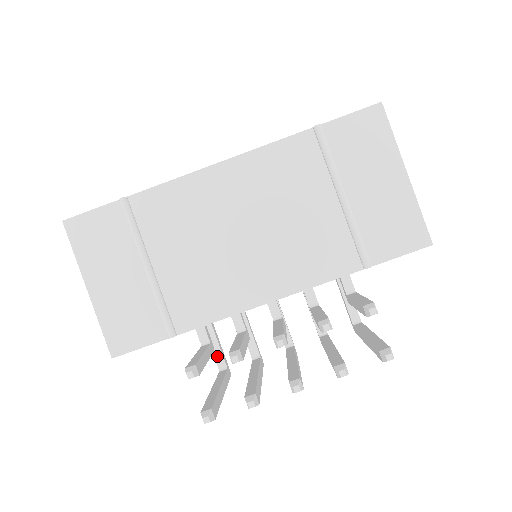
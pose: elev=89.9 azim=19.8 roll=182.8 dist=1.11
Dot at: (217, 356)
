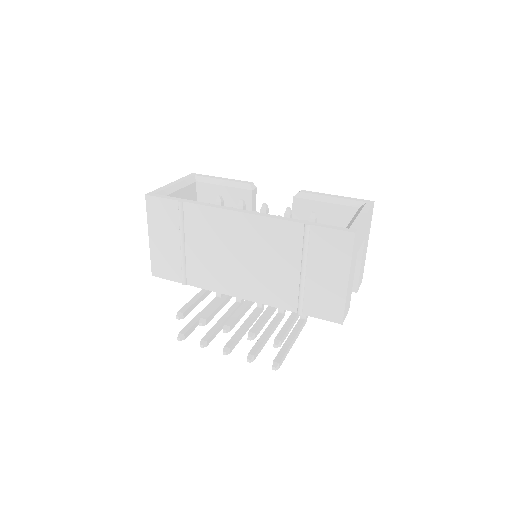
Dot at: occluded
